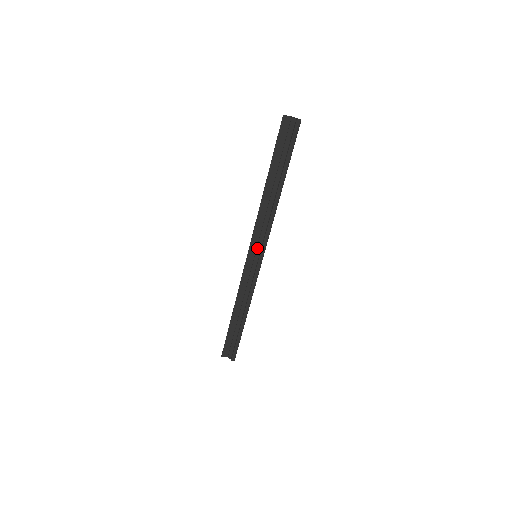
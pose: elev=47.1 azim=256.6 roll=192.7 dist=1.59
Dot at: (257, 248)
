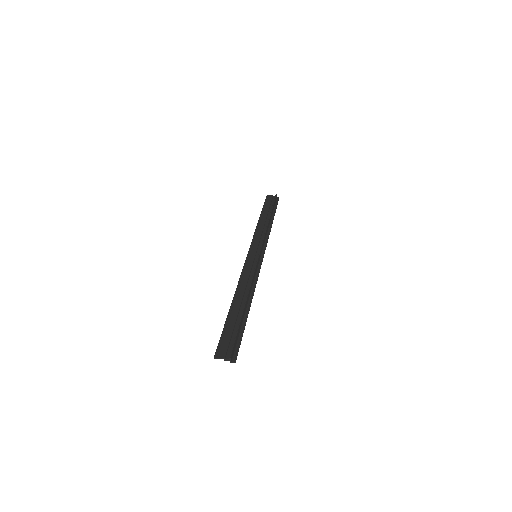
Dot at: (253, 262)
